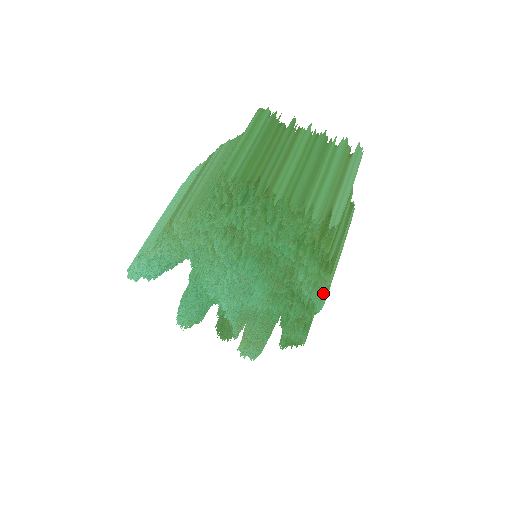
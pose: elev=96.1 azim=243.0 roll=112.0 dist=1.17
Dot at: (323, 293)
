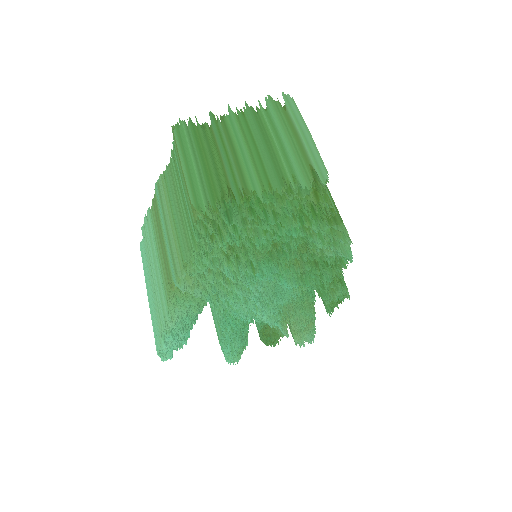
Dot at: occluded
